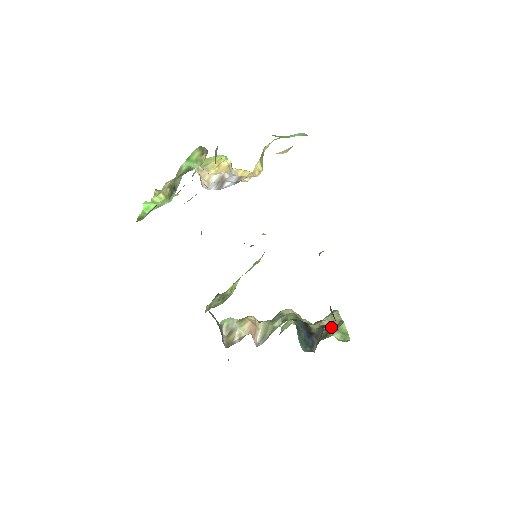
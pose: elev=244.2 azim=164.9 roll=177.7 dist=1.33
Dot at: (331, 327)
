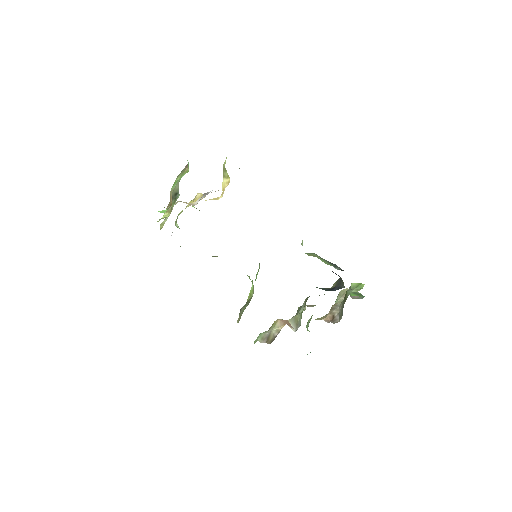
Dot at: occluded
